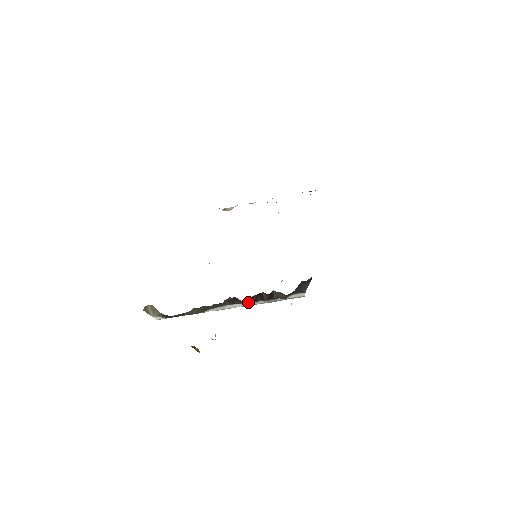
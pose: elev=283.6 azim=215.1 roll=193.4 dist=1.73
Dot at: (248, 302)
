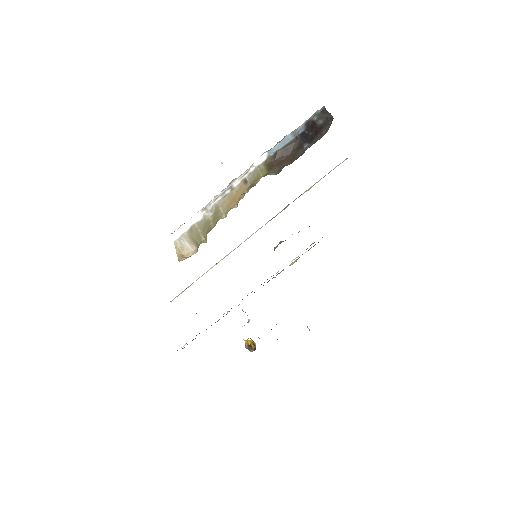
Dot at: occluded
